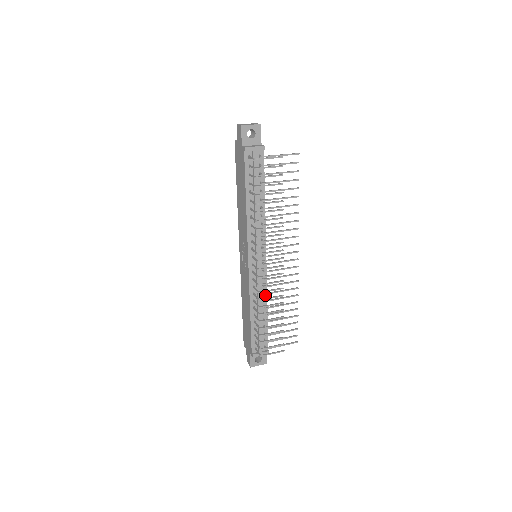
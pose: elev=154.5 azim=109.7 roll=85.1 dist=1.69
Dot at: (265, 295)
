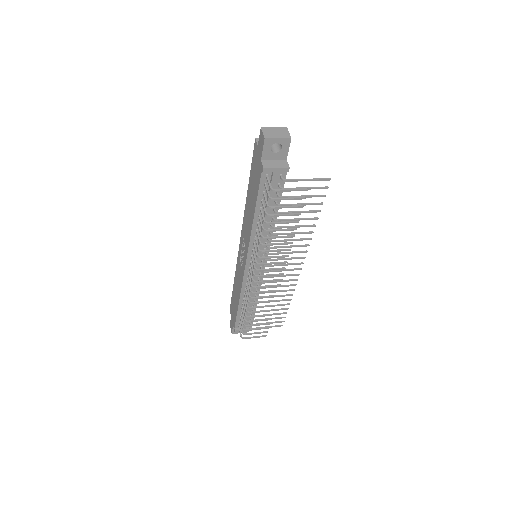
Dot at: (258, 290)
